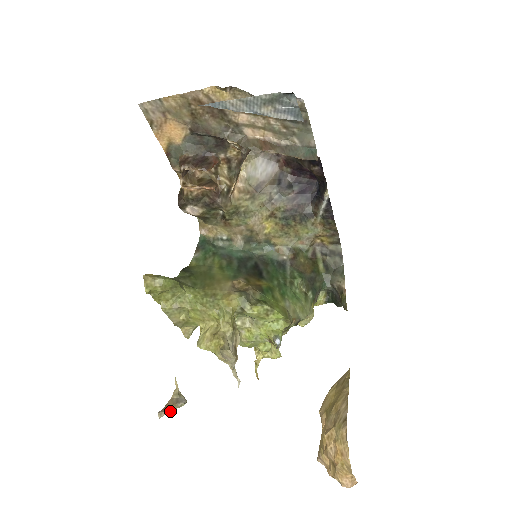
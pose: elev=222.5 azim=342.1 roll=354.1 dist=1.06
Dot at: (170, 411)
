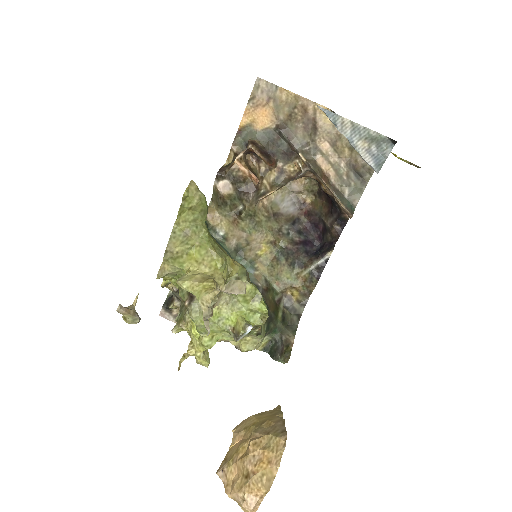
Dot at: (129, 313)
